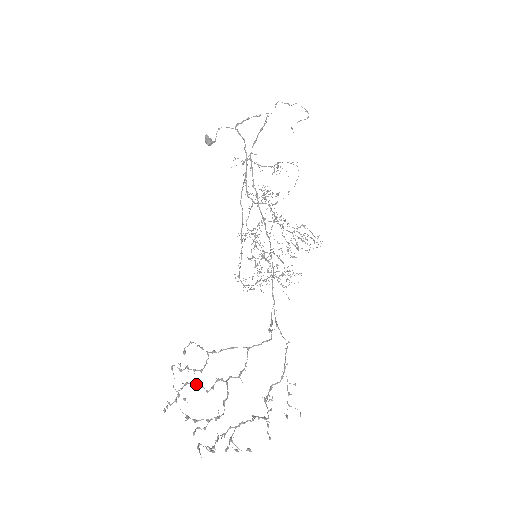
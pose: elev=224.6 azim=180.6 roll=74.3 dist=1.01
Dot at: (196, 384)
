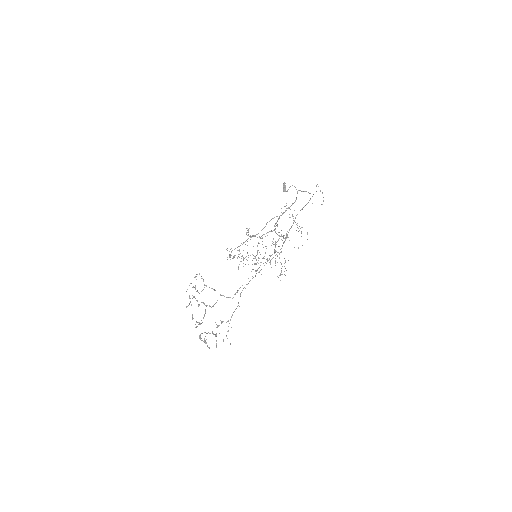
Dot at: (197, 300)
